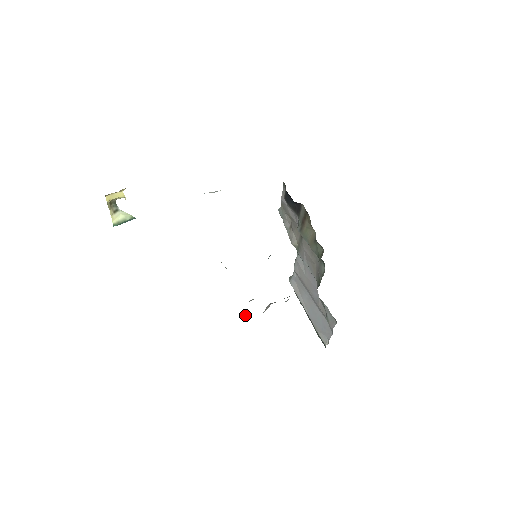
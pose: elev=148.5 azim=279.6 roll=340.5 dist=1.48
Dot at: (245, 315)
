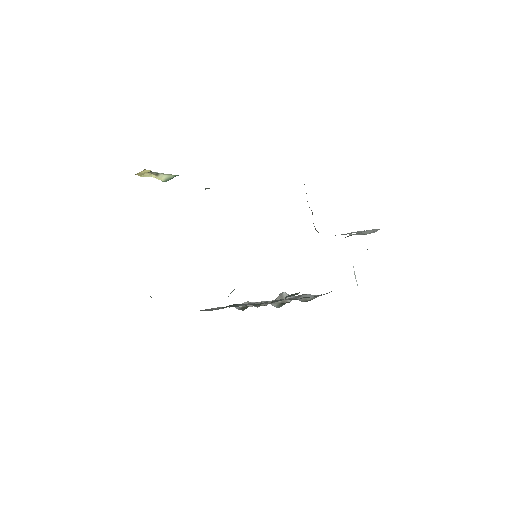
Dot at: occluded
